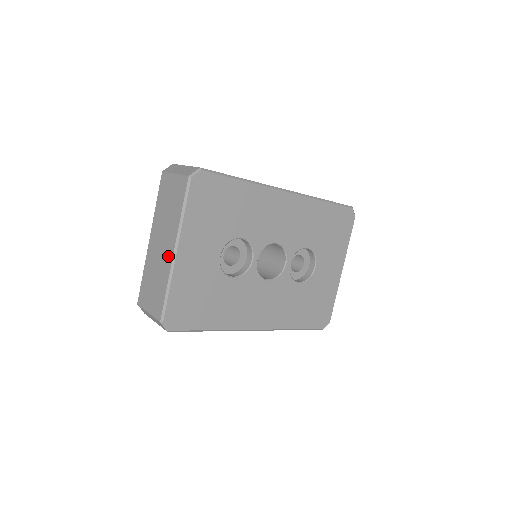
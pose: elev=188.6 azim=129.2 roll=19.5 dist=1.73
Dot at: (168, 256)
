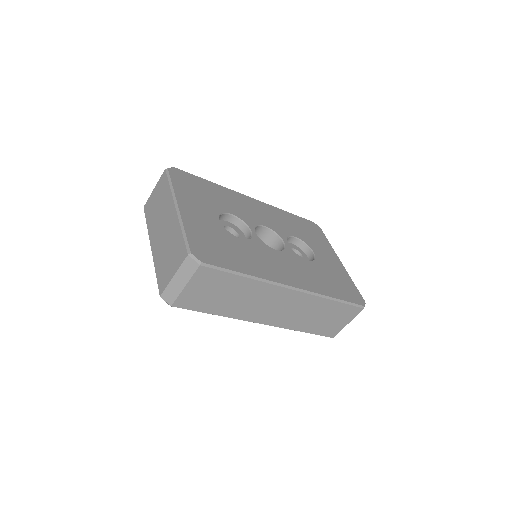
Dot at: (172, 218)
